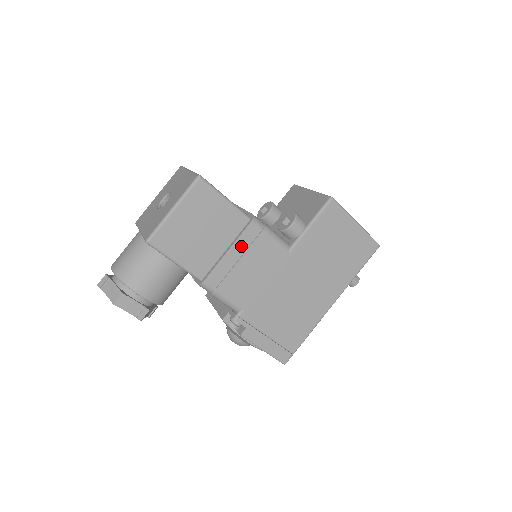
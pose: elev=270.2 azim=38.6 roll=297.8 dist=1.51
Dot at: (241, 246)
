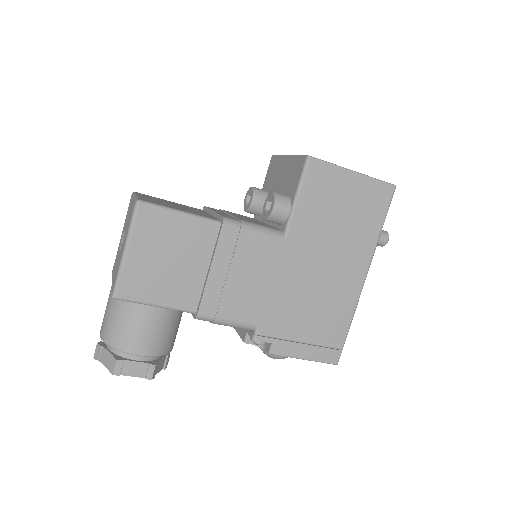
Dot at: (223, 258)
